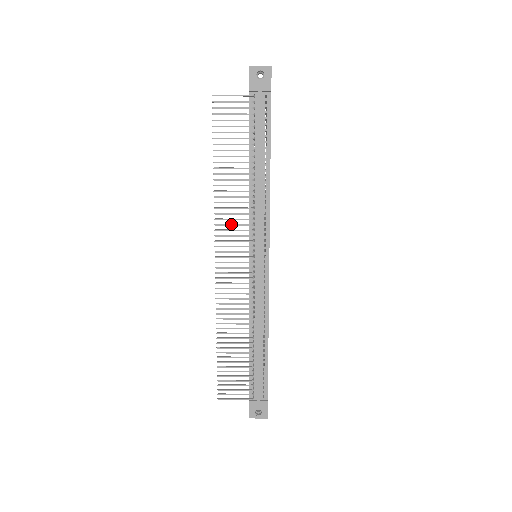
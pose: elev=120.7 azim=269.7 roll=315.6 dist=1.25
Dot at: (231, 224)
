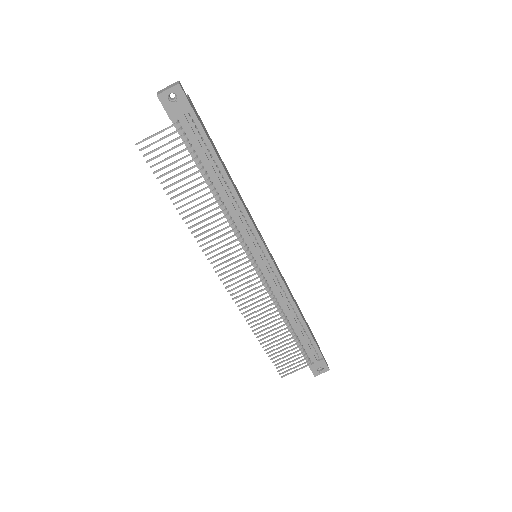
Dot at: (220, 247)
